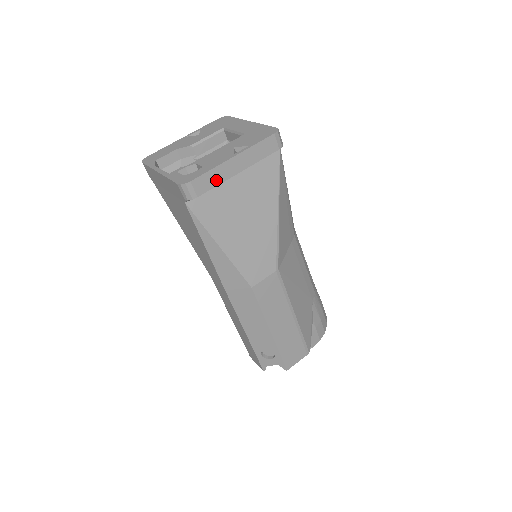
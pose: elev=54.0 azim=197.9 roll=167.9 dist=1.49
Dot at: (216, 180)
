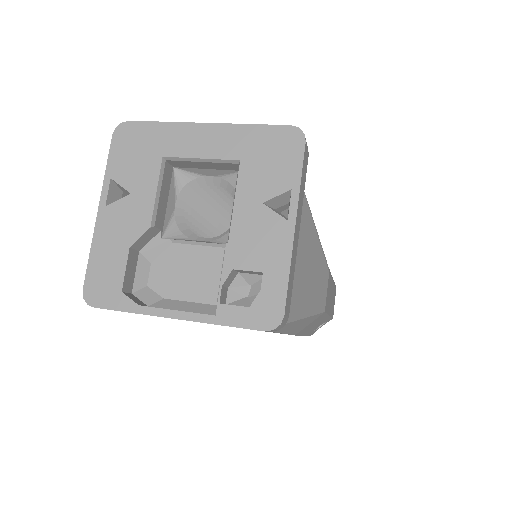
Dot at: (292, 274)
